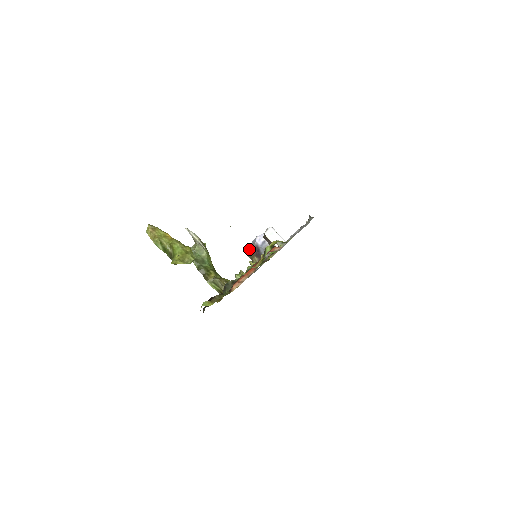
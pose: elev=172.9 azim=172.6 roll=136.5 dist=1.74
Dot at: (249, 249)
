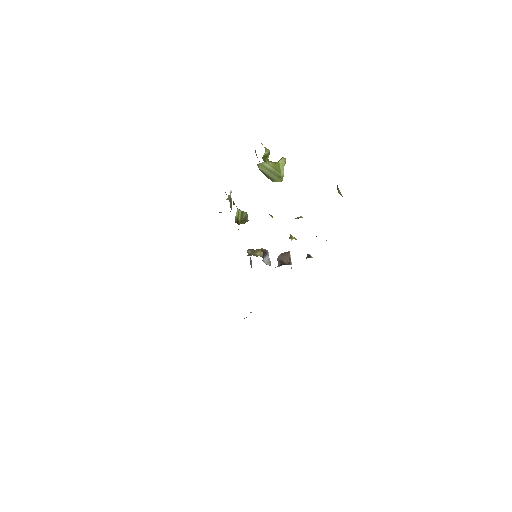
Dot at: (253, 249)
